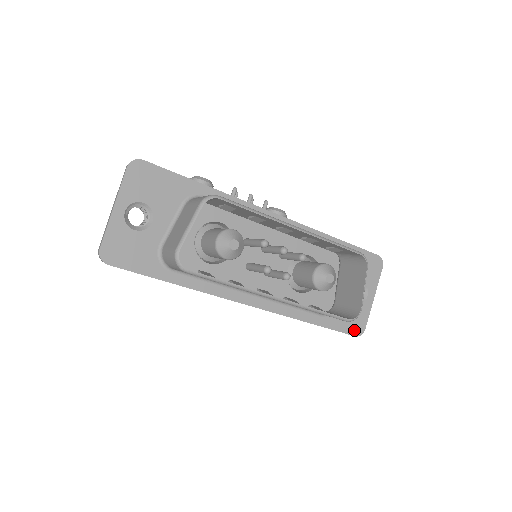
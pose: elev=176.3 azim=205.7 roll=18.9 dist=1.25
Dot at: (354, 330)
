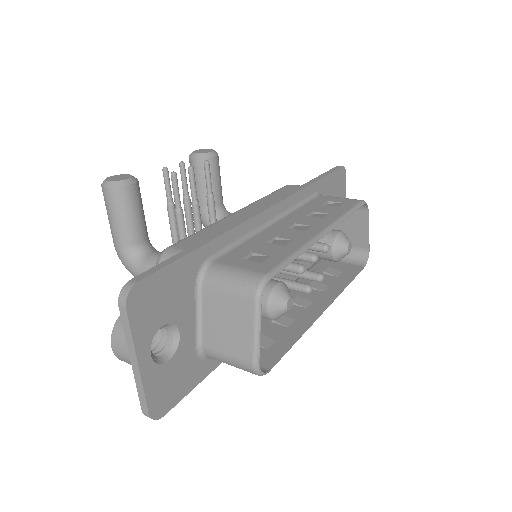
Dot at: occluded
